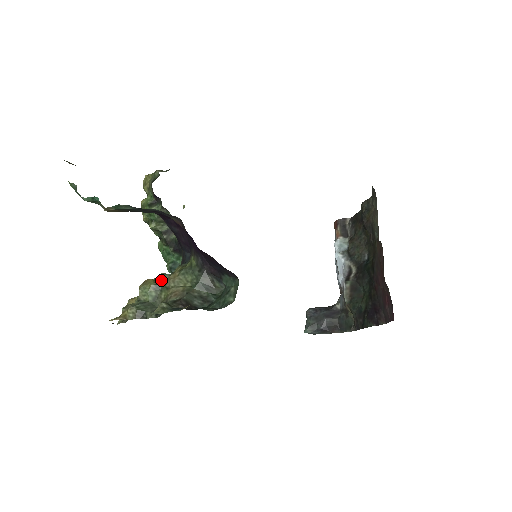
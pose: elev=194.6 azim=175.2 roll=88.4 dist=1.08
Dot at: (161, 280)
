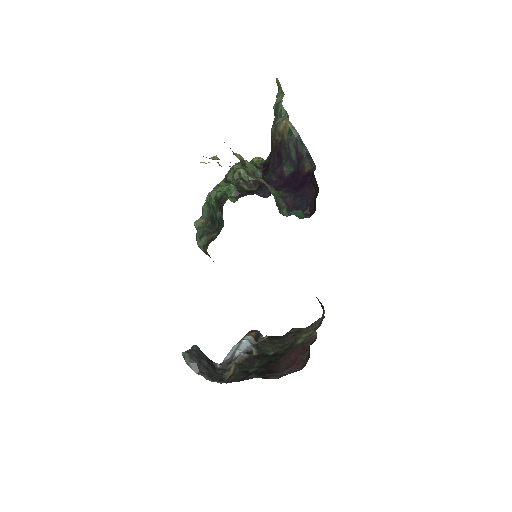
Dot at: occluded
